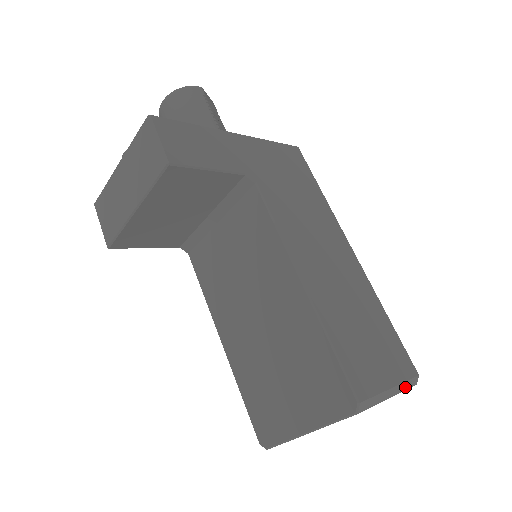
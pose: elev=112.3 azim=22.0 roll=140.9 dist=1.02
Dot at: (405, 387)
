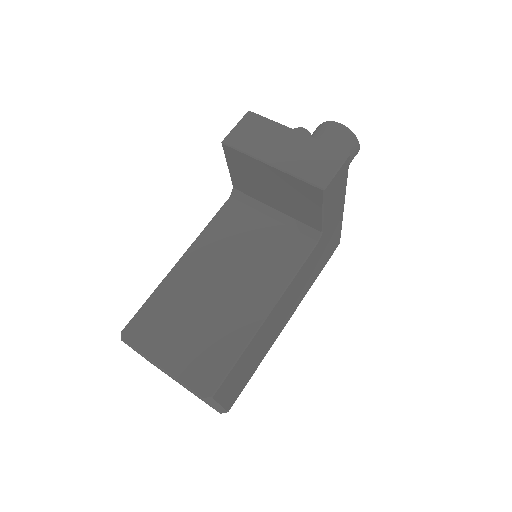
Dot at: (220, 410)
